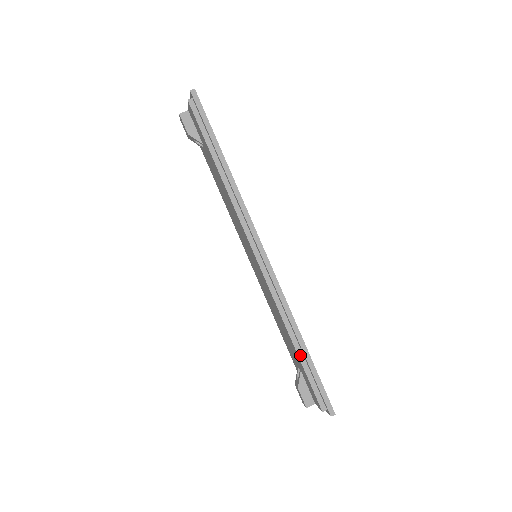
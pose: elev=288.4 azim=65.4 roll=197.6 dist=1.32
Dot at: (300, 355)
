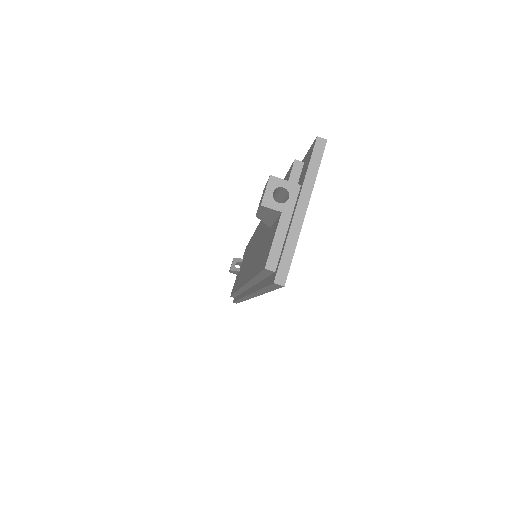
Dot at: (235, 295)
